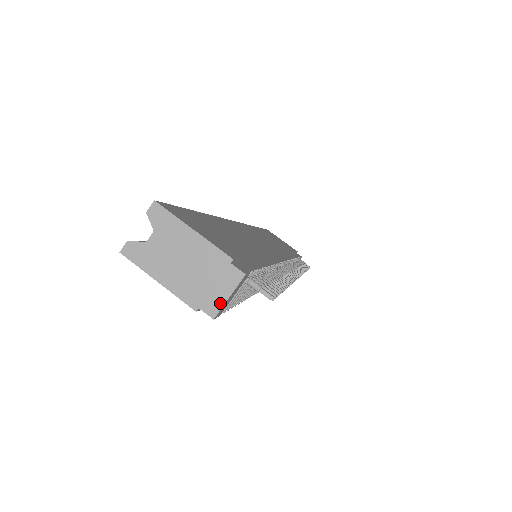
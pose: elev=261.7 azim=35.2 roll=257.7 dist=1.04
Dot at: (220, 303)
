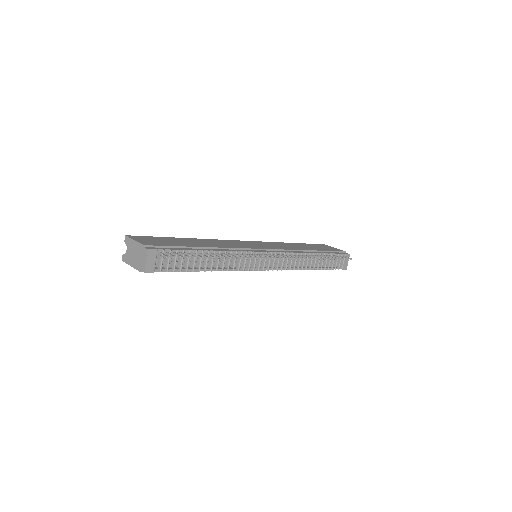
Dot at: (145, 265)
